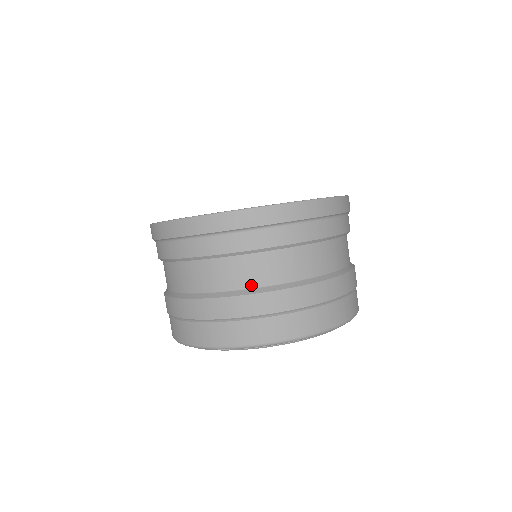
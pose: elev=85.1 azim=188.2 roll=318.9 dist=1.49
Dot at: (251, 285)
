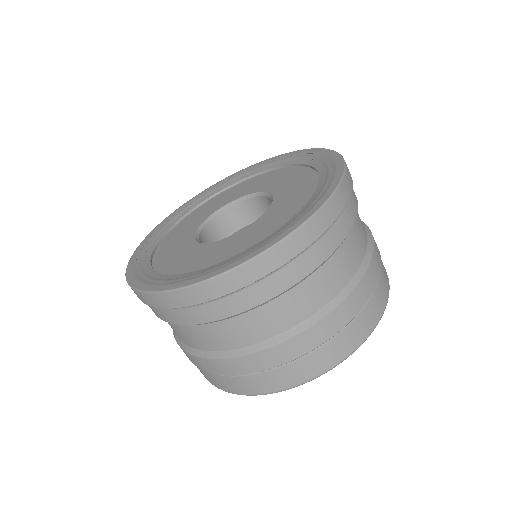
Dot at: (297, 322)
